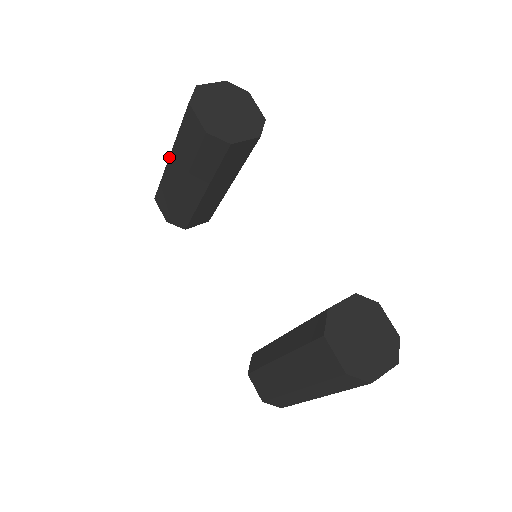
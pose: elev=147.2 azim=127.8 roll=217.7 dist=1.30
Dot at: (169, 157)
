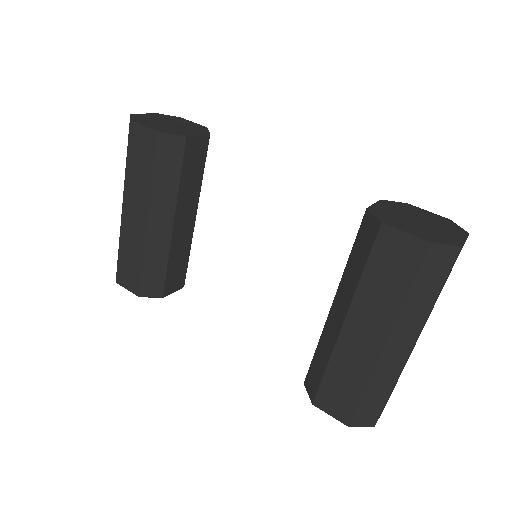
Dot at: (122, 207)
